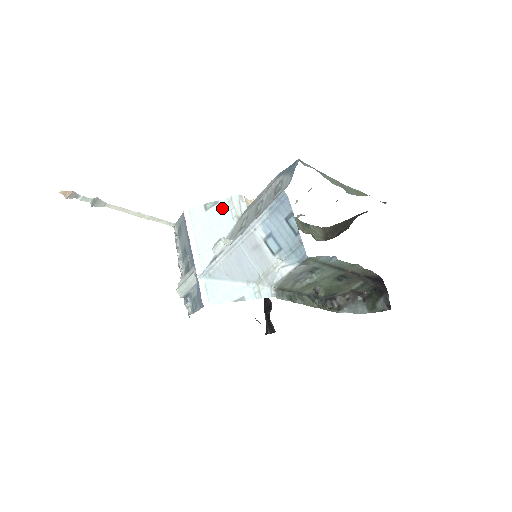
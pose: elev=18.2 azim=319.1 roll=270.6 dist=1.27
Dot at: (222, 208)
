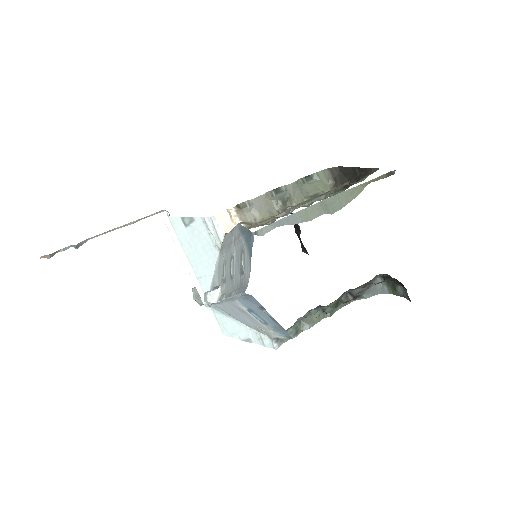
Dot at: (200, 229)
